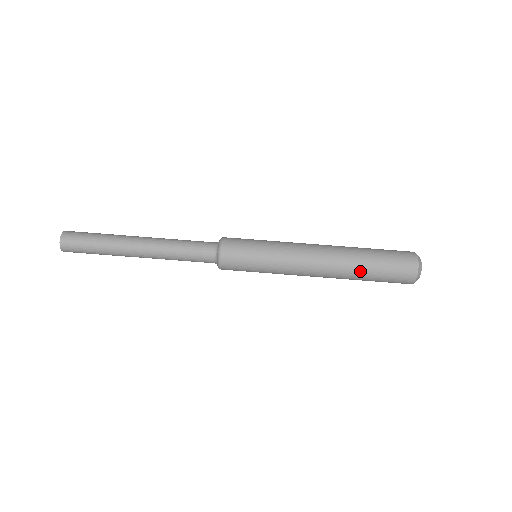
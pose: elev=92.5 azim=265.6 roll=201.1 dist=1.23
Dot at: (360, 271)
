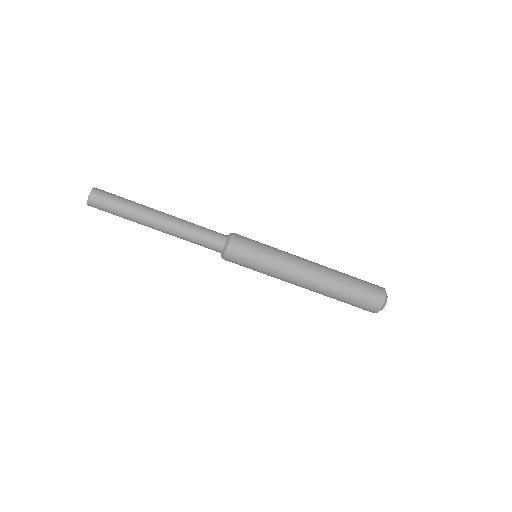
Dot at: (337, 295)
